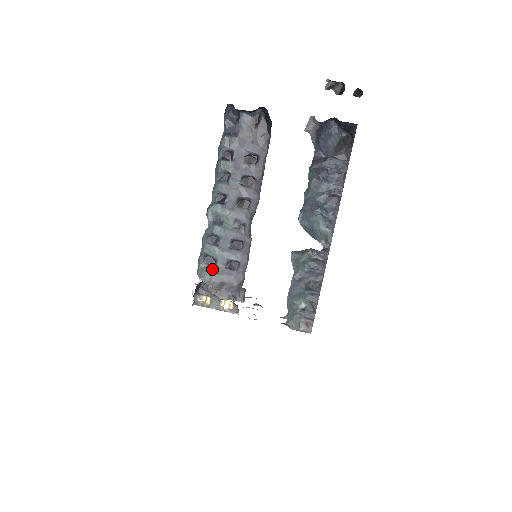
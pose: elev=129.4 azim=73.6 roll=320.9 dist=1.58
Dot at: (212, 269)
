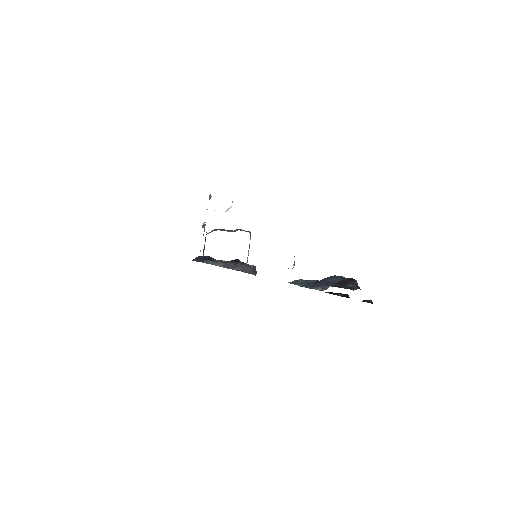
Dot at: occluded
